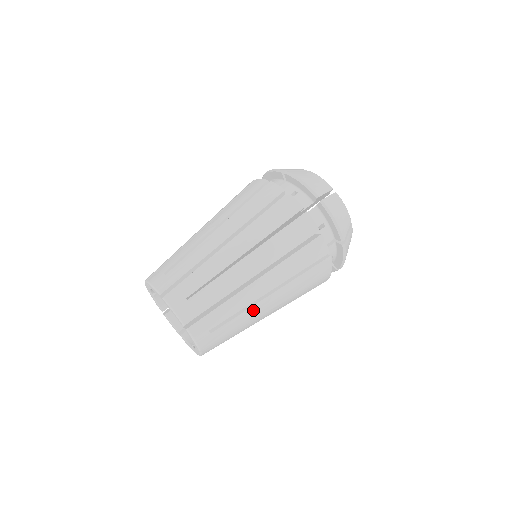
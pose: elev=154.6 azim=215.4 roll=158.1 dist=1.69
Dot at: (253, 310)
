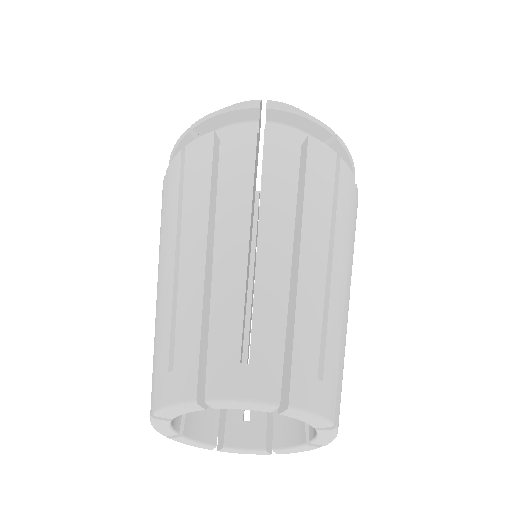
Dot at: occluded
